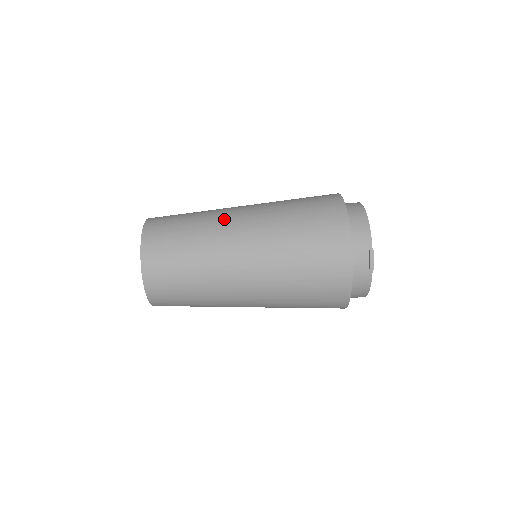
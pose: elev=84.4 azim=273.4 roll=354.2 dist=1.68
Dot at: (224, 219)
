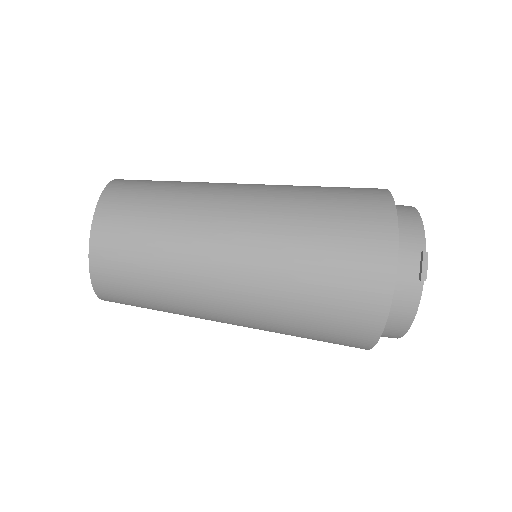
Dot at: (222, 186)
